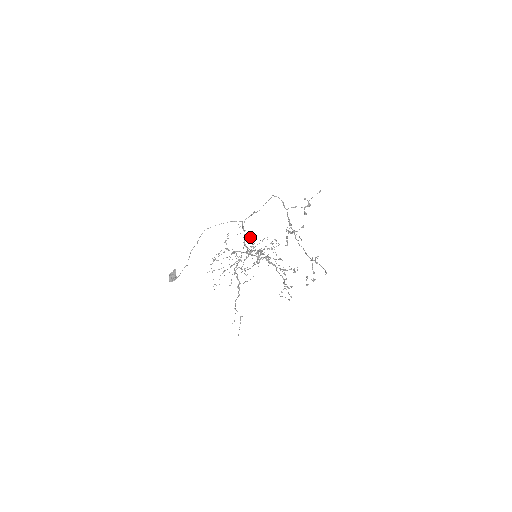
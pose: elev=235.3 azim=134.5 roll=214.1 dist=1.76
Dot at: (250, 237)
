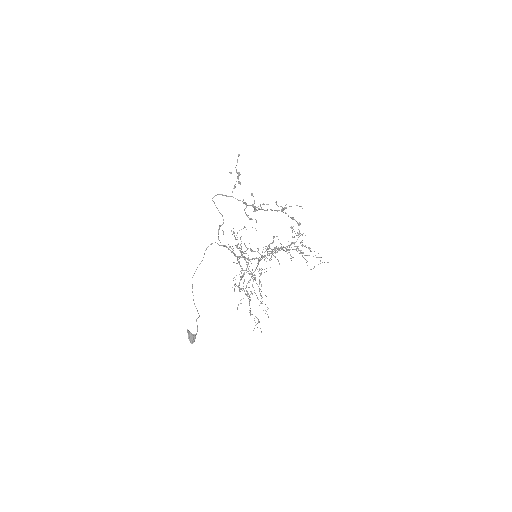
Dot at: occluded
